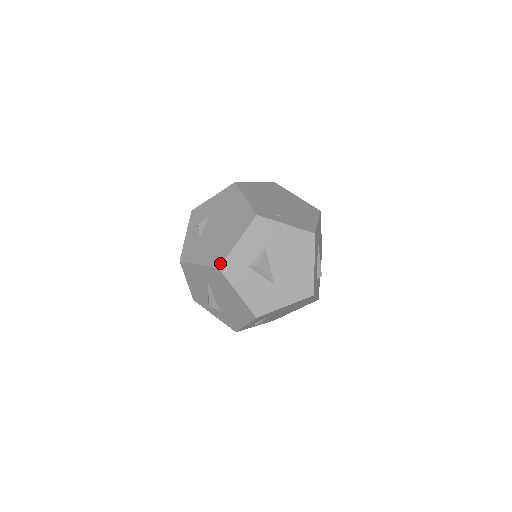
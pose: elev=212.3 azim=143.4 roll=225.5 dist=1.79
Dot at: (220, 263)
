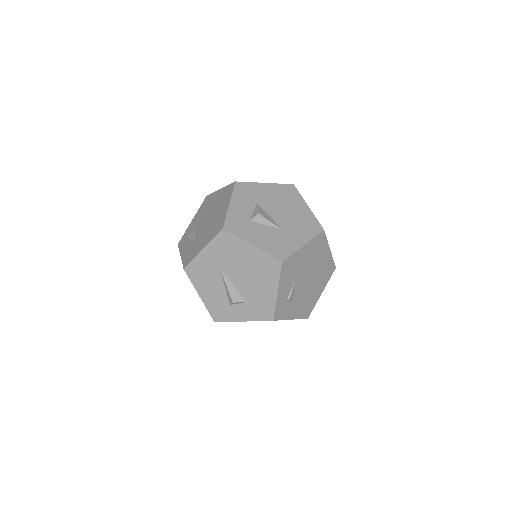
Dot at: (222, 225)
